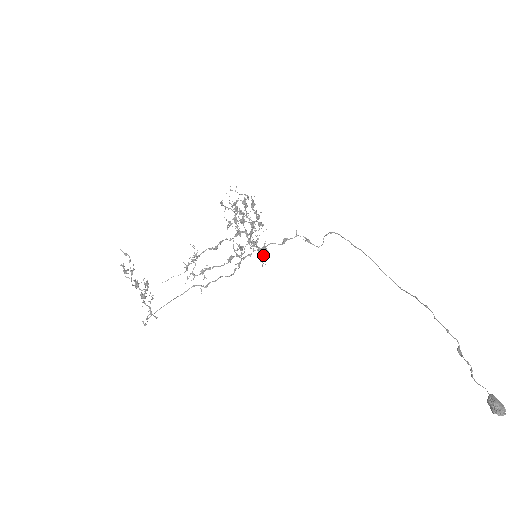
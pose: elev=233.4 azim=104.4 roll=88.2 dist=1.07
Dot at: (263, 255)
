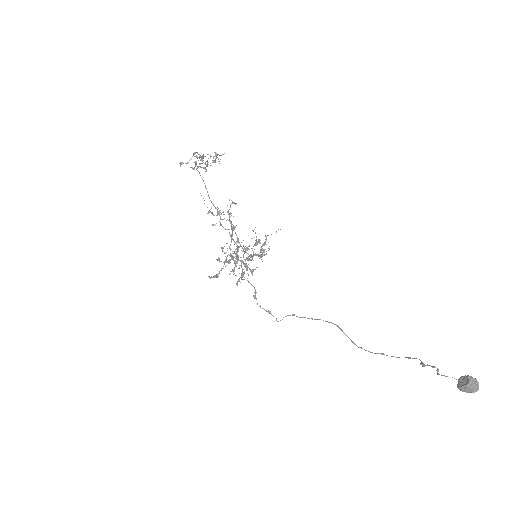
Dot at: occluded
